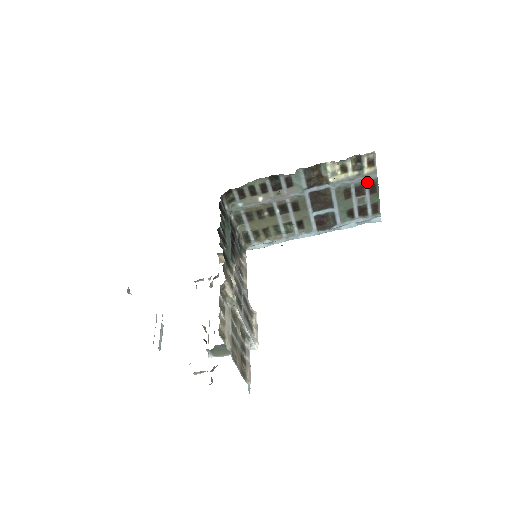
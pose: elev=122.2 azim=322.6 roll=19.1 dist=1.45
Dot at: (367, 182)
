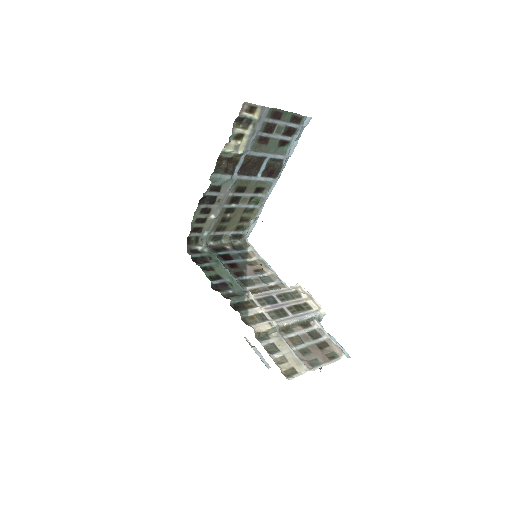
Dot at: (266, 119)
